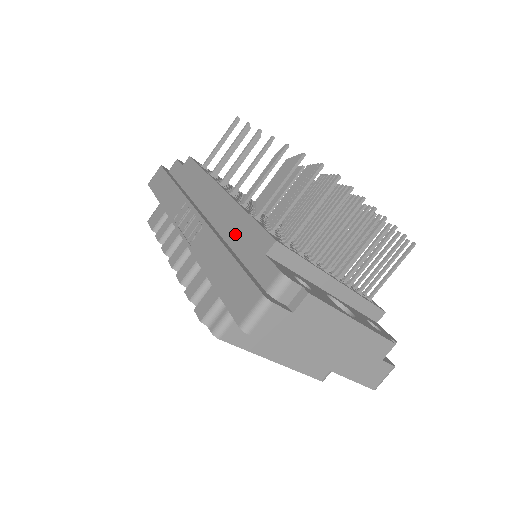
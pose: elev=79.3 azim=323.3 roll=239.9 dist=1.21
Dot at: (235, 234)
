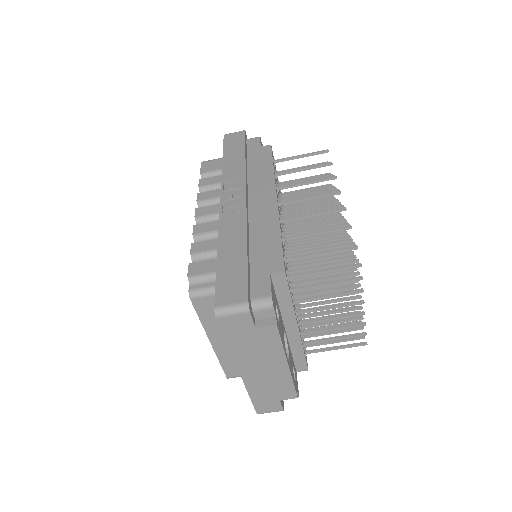
Dot at: (260, 238)
